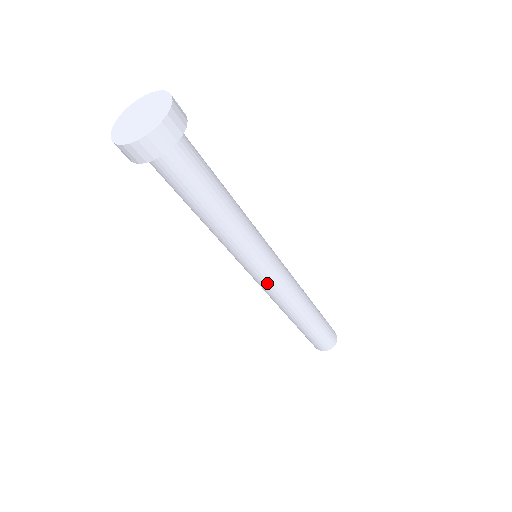
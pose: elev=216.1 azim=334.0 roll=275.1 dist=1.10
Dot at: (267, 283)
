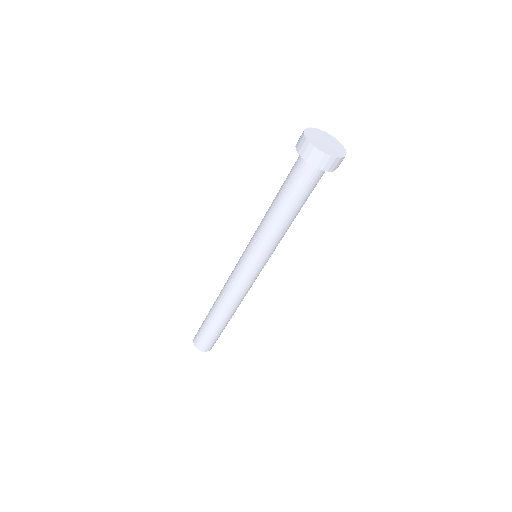
Dot at: (254, 278)
